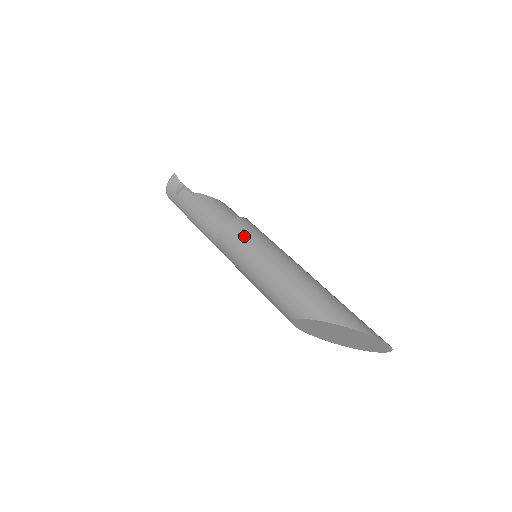
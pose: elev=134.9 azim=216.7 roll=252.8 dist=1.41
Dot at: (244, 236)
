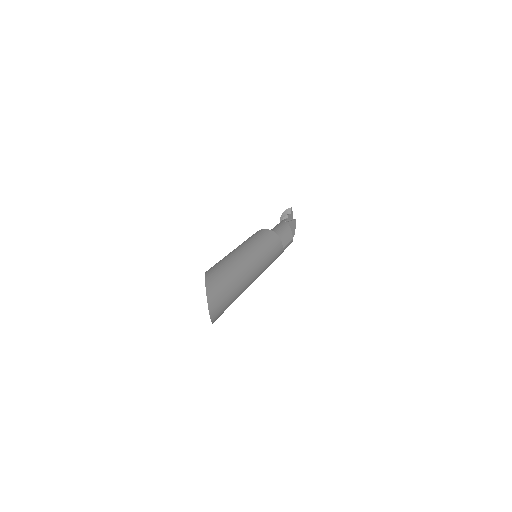
Dot at: (257, 235)
